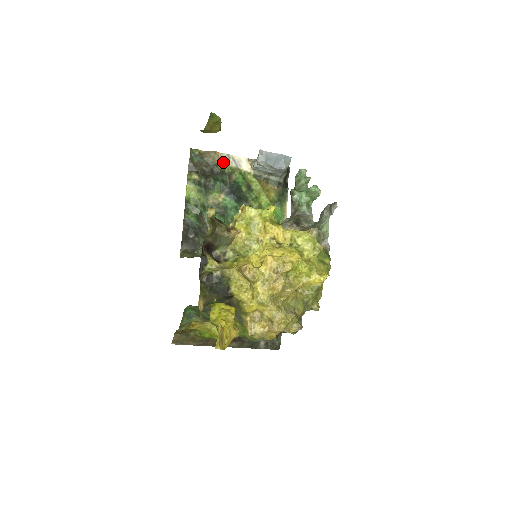
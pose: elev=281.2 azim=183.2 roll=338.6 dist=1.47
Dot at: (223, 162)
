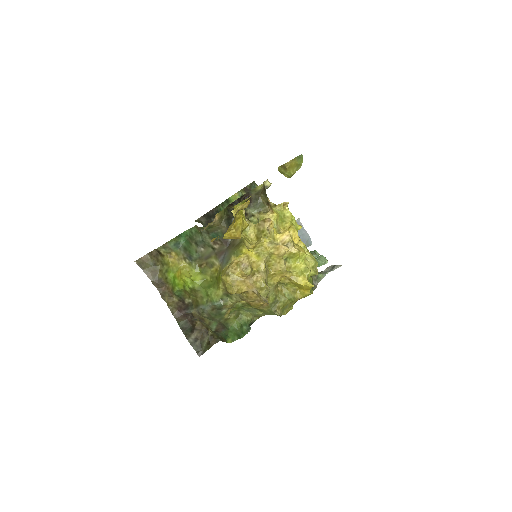
Dot at: occluded
